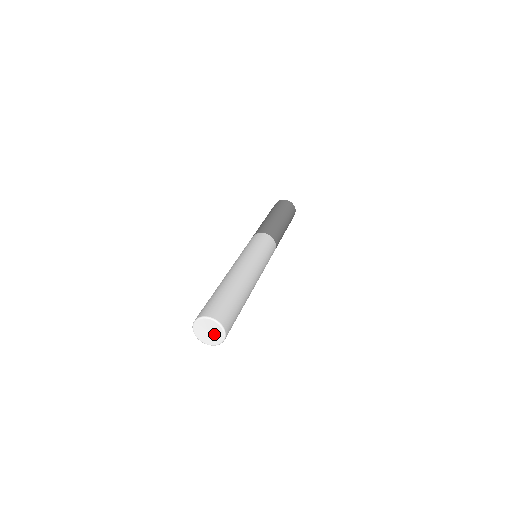
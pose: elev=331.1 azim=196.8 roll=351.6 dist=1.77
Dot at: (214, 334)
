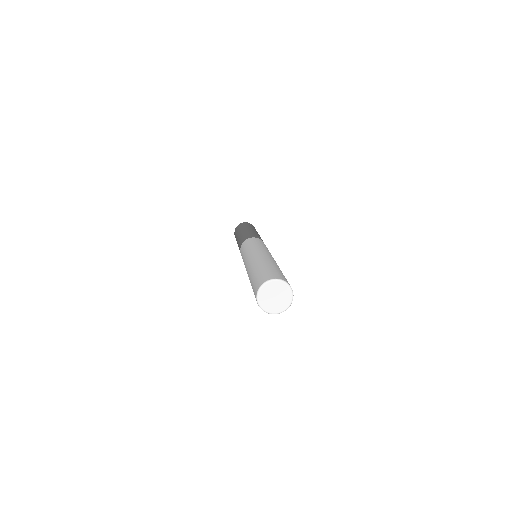
Dot at: (280, 293)
